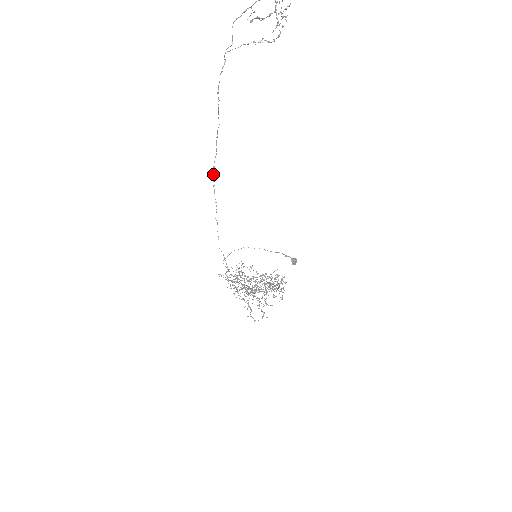
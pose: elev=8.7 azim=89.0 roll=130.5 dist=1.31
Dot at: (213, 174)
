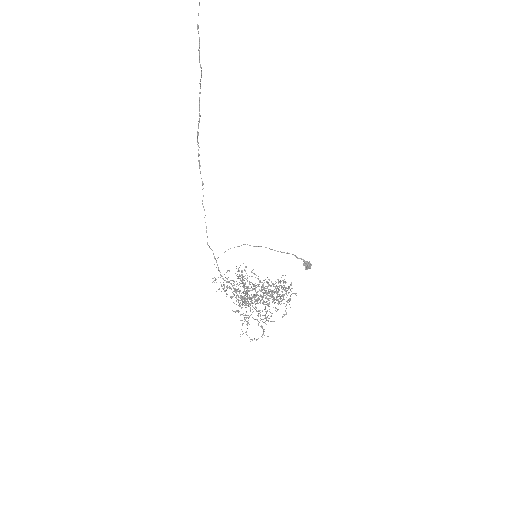
Dot at: occluded
